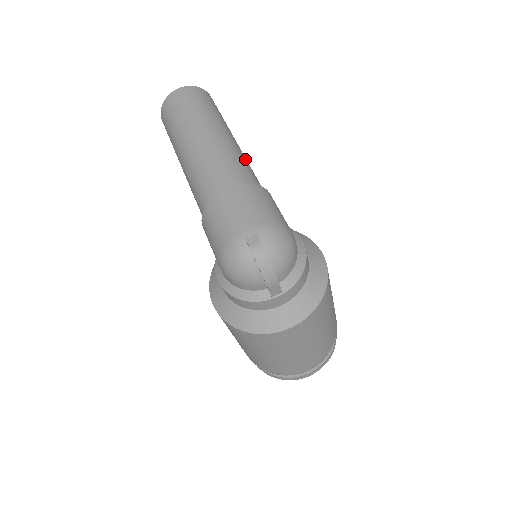
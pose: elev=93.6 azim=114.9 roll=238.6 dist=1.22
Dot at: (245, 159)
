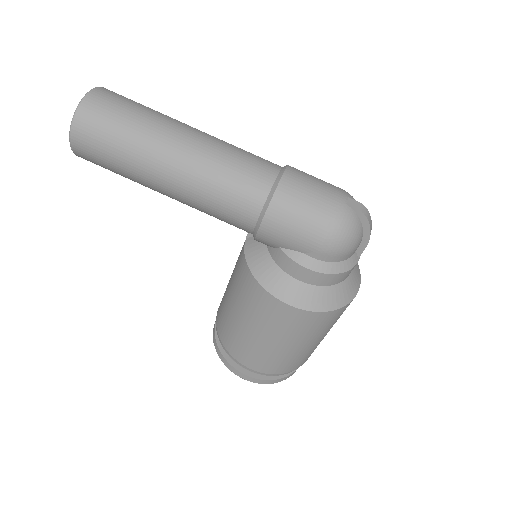
Dot at: occluded
